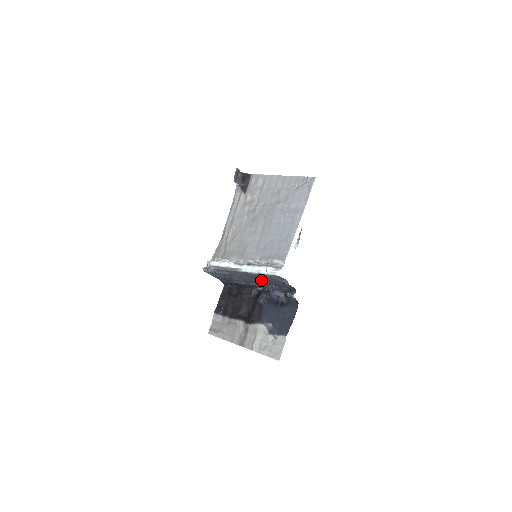
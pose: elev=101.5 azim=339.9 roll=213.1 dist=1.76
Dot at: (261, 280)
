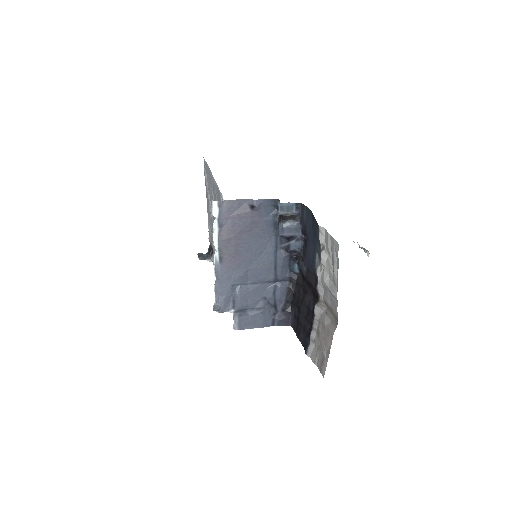
Dot at: (264, 251)
